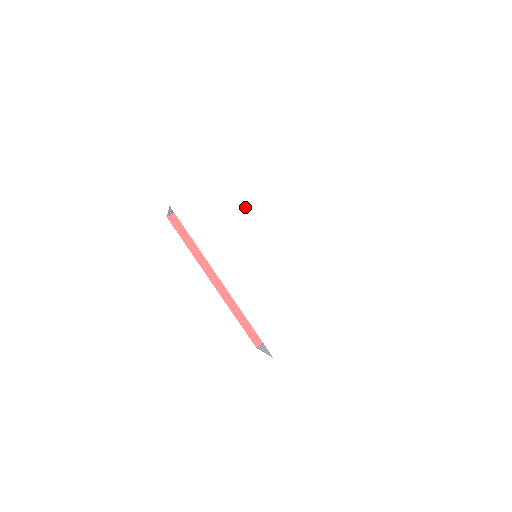
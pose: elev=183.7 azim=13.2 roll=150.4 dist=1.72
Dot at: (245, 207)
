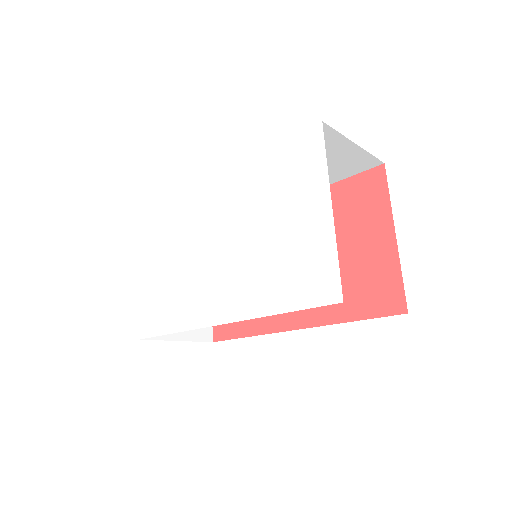
Dot at: (172, 250)
